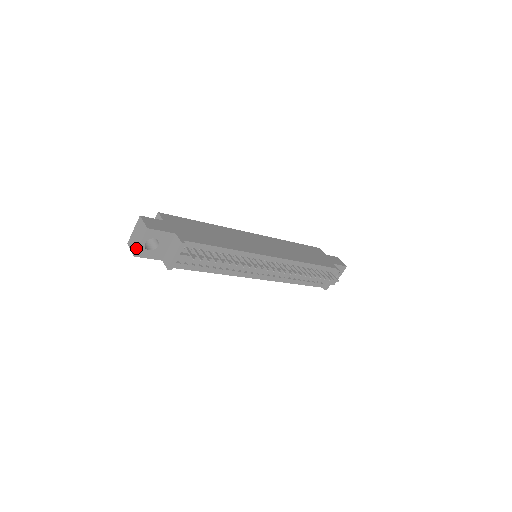
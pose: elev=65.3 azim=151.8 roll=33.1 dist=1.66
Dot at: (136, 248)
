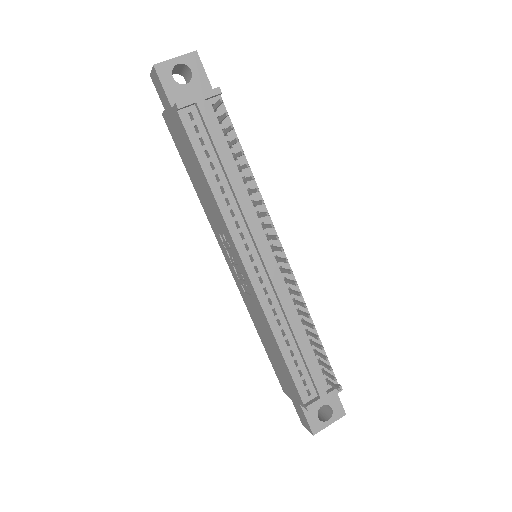
Dot at: (163, 62)
